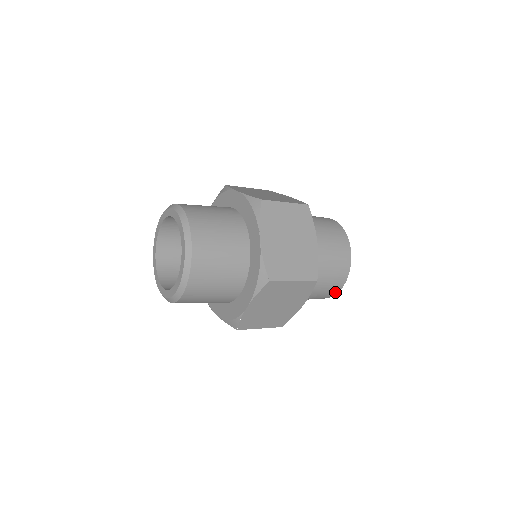
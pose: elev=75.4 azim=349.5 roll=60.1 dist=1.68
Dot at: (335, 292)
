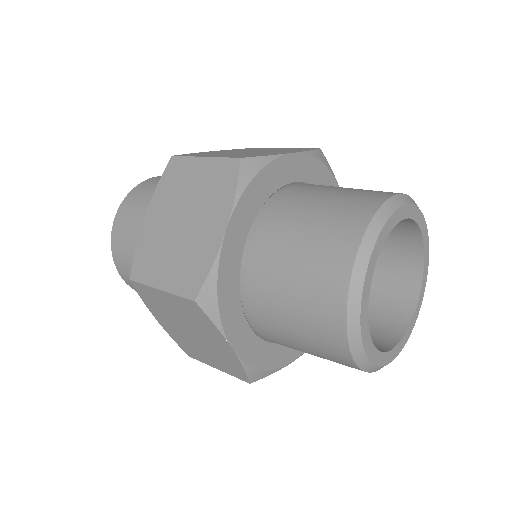
Dot at: occluded
